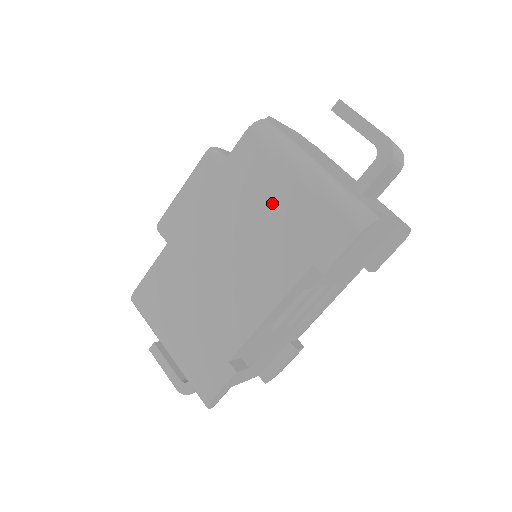
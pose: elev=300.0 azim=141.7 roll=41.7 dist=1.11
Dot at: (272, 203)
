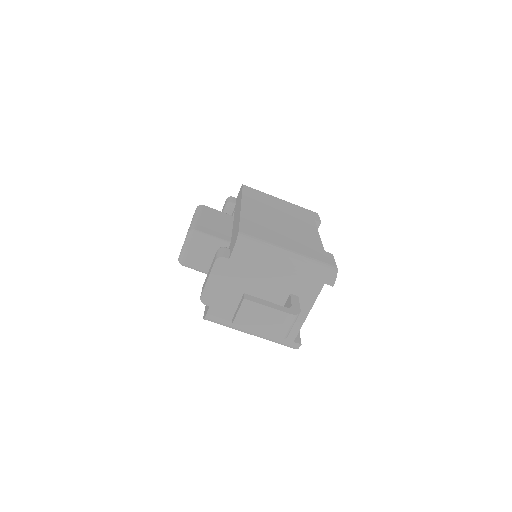
Dot at: occluded
